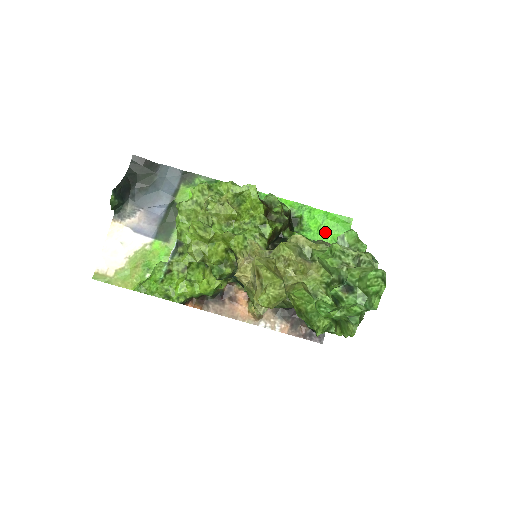
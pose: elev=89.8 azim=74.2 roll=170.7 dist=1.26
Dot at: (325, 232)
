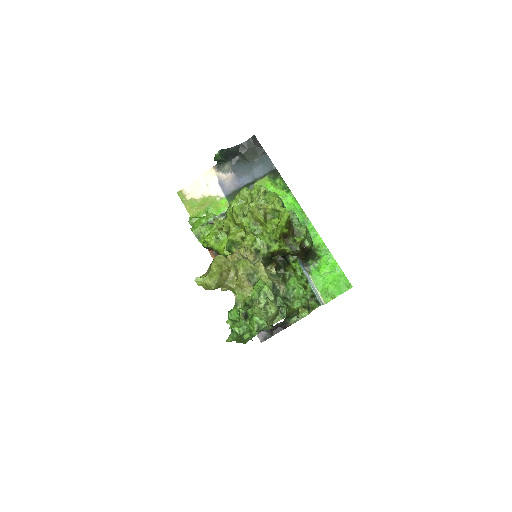
Dot at: (327, 279)
